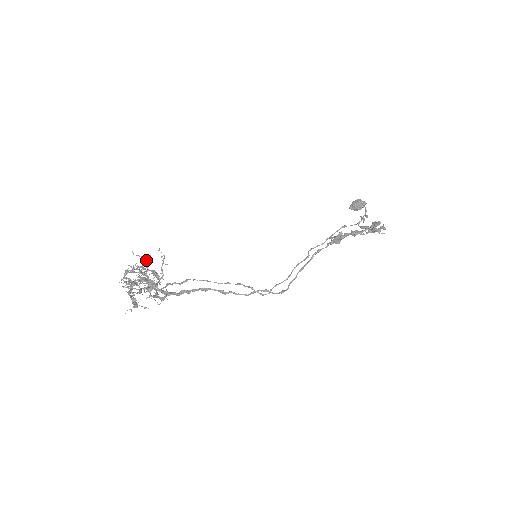
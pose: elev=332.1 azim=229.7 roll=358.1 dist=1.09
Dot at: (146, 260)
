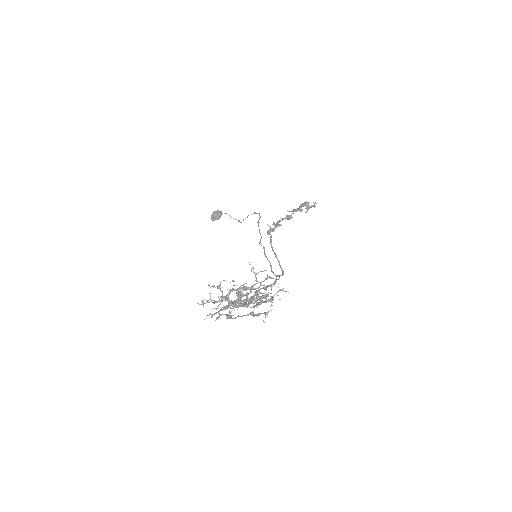
Dot at: occluded
